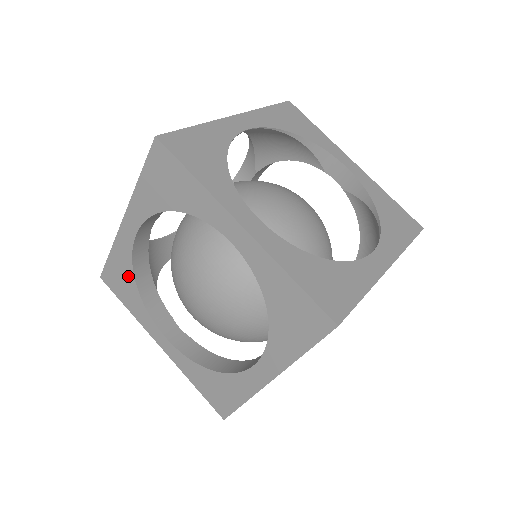
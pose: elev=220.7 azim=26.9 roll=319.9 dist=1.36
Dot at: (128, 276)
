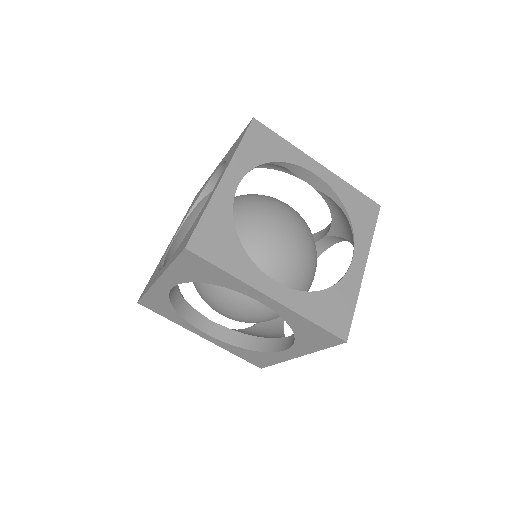
Dot at: (166, 305)
